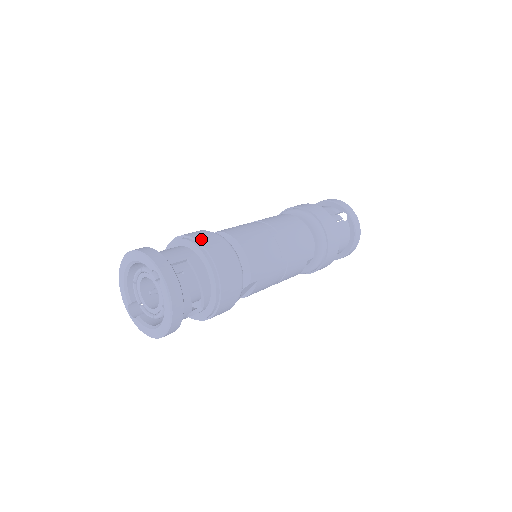
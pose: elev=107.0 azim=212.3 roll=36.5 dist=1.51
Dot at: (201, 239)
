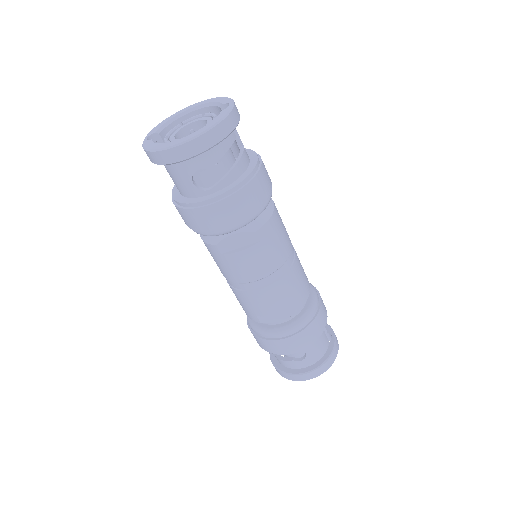
Dot at: occluded
